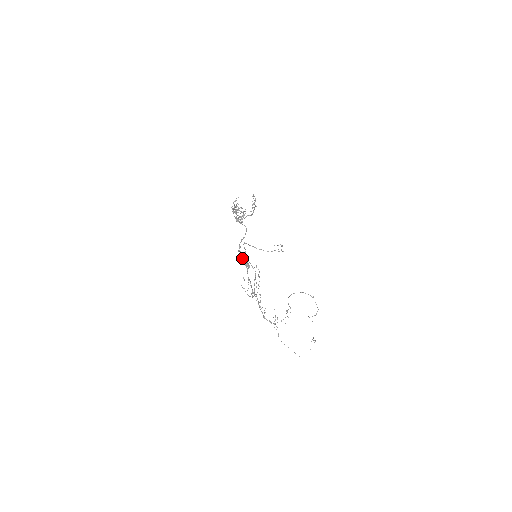
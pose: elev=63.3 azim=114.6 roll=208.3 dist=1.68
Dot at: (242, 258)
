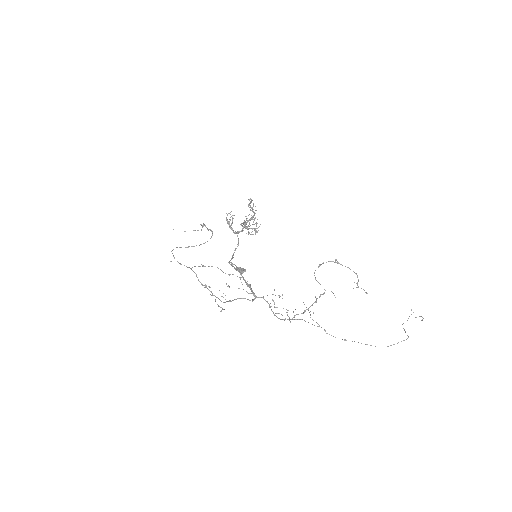
Dot at: occluded
